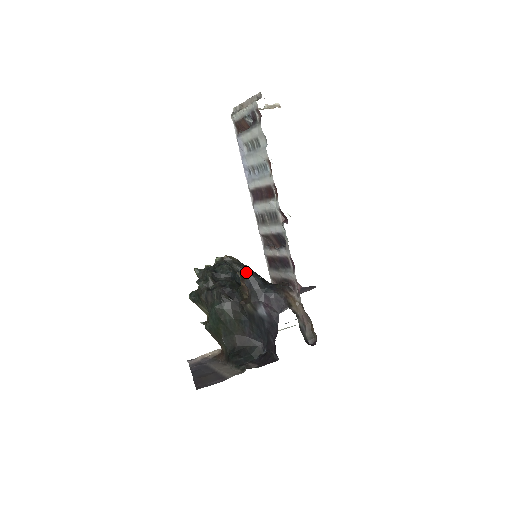
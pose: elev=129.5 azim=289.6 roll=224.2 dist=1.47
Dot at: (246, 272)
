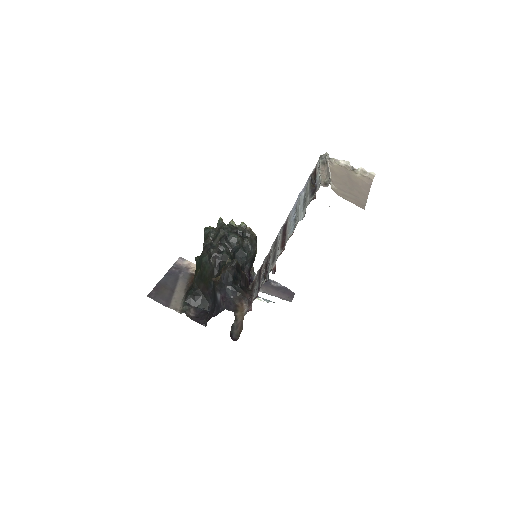
Dot at: (228, 268)
